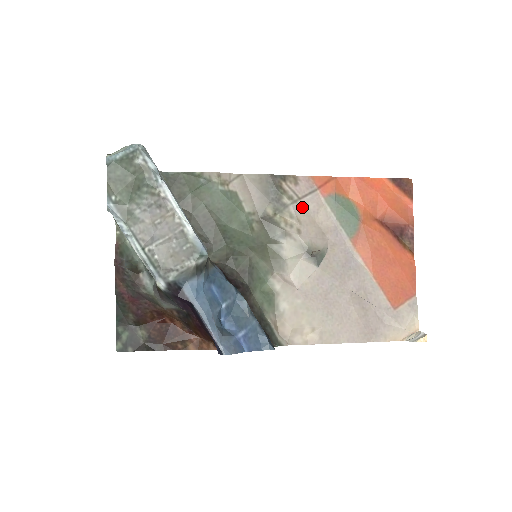
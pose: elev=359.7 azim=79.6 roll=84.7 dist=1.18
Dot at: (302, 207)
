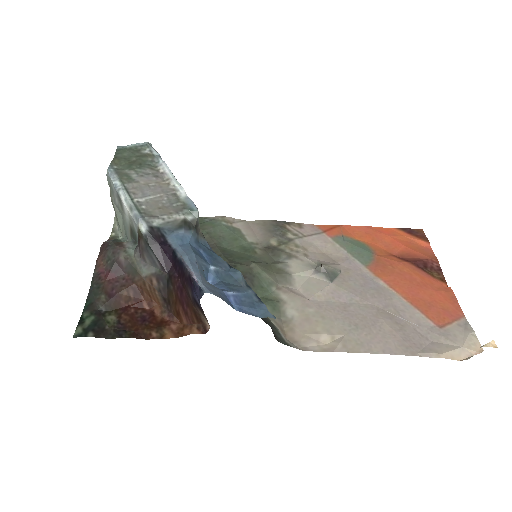
Dot at: (308, 242)
